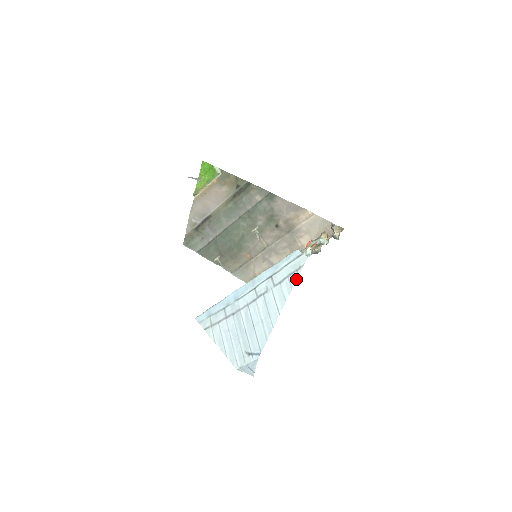
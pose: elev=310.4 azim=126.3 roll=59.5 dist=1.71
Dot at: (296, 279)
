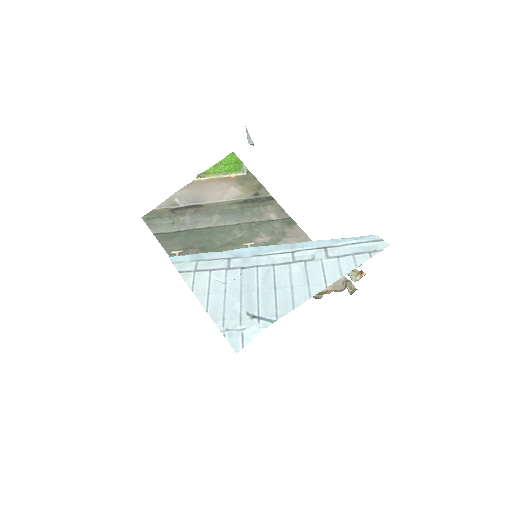
Dot at: (367, 259)
